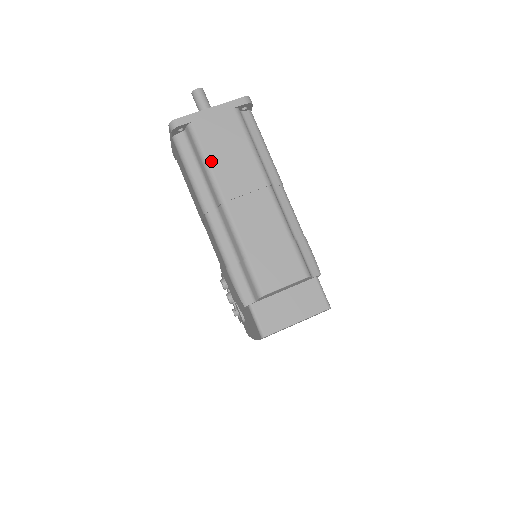
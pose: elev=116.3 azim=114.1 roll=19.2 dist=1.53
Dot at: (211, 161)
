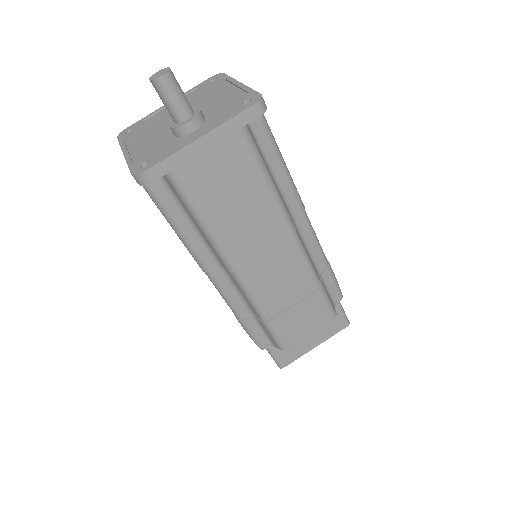
Dot at: (212, 223)
